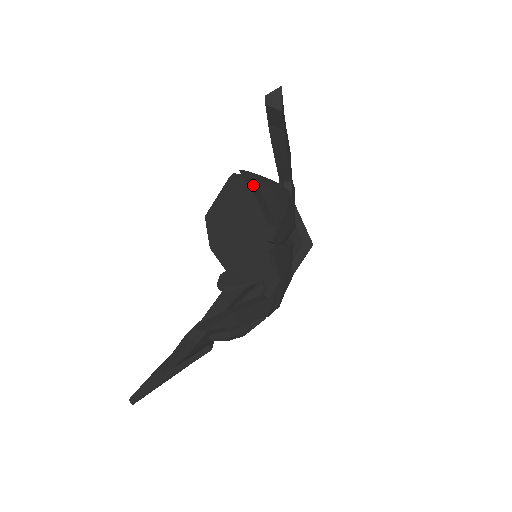
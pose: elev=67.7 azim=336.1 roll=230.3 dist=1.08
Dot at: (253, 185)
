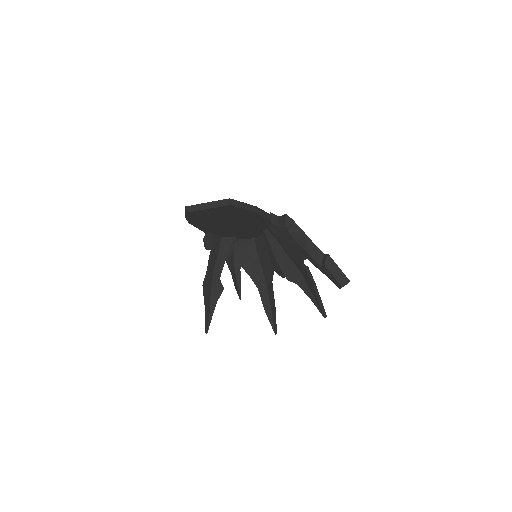
Dot at: (320, 309)
